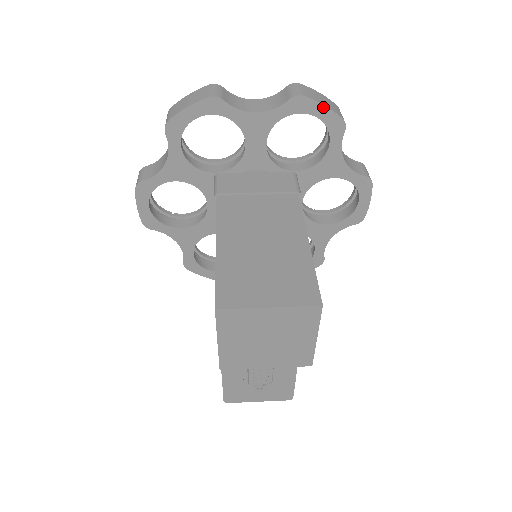
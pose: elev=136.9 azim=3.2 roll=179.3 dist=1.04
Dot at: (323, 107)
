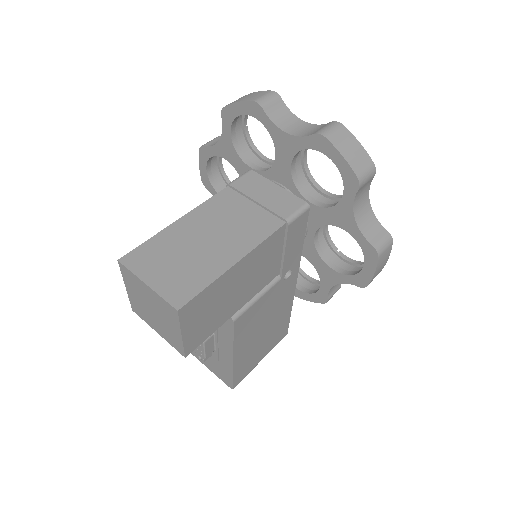
Dot at: (341, 156)
